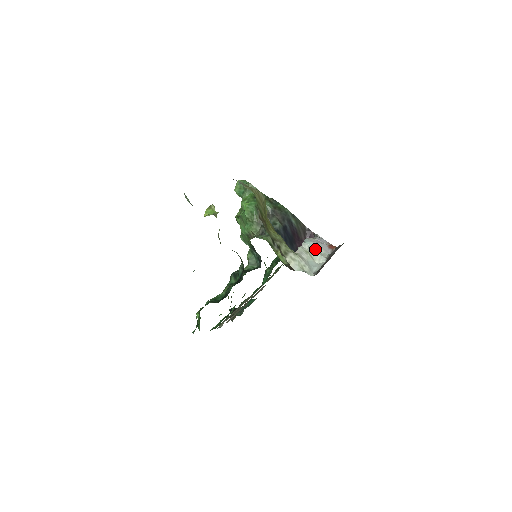
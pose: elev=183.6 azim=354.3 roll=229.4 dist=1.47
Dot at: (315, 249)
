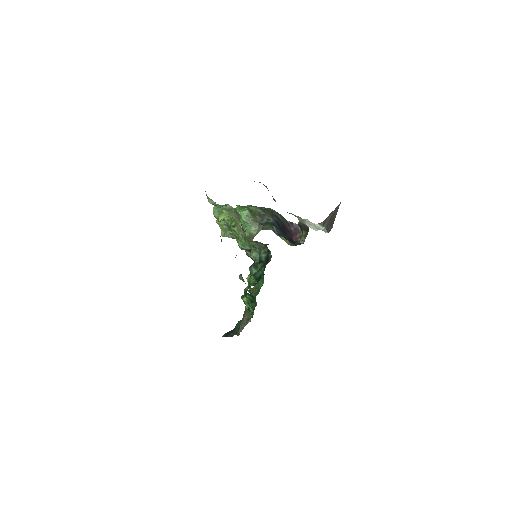
Dot at: (313, 223)
